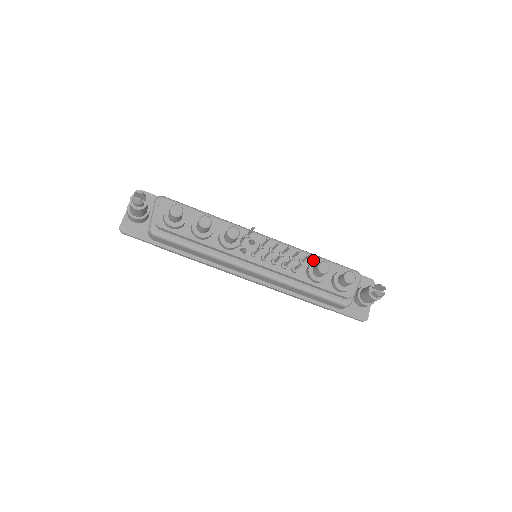
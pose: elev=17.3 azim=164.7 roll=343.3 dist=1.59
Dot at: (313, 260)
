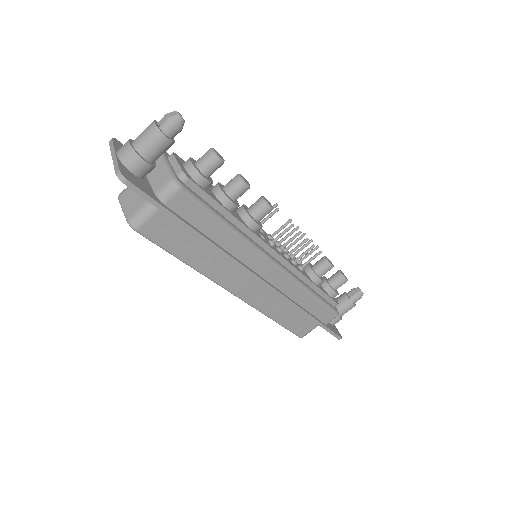
Dot at: (302, 264)
